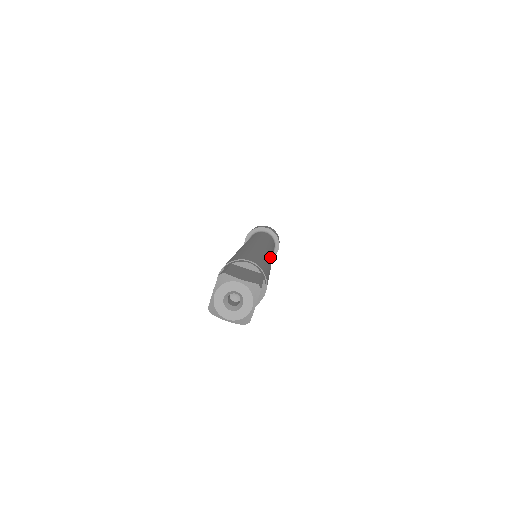
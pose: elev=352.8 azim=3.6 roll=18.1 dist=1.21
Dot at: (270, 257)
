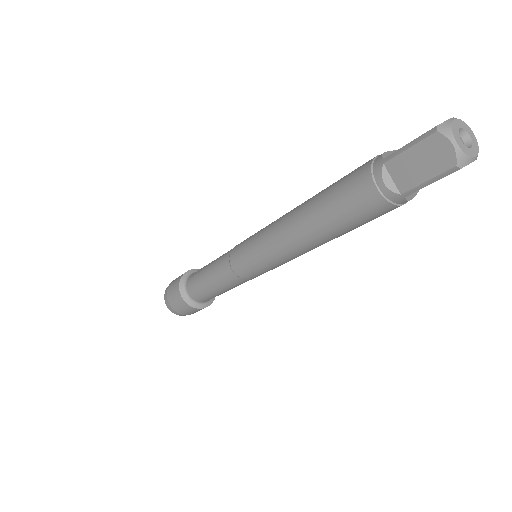
Dot at: occluded
